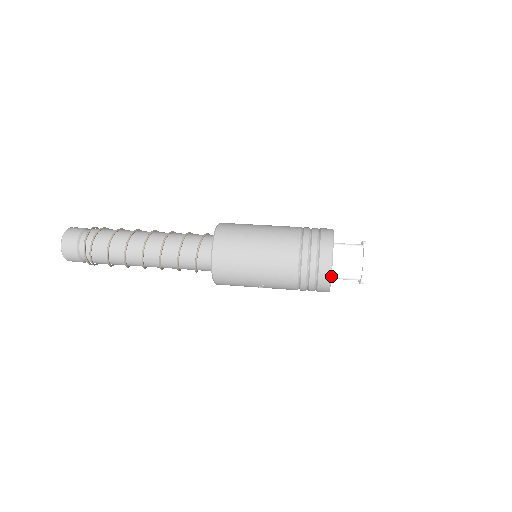
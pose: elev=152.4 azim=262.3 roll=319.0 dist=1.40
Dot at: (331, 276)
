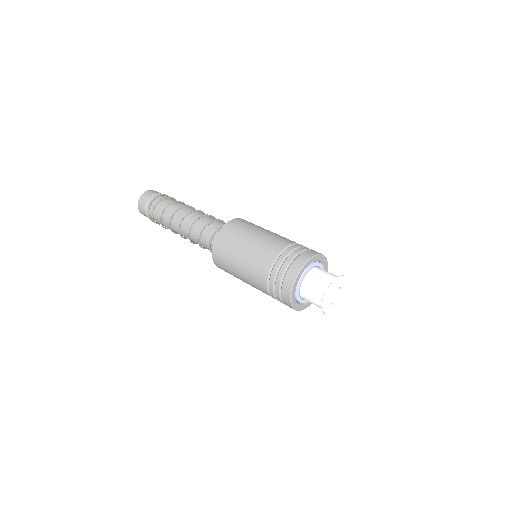
Dot at: (296, 310)
